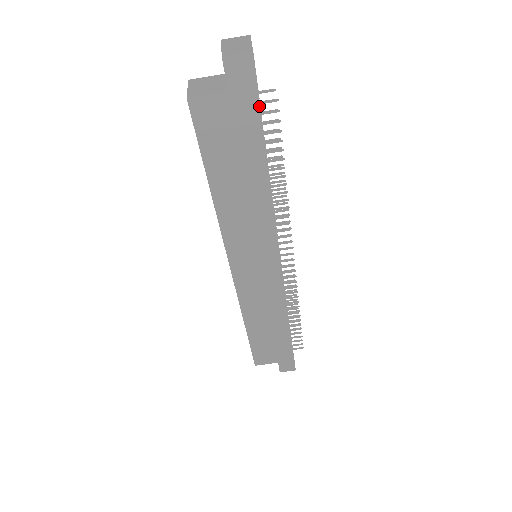
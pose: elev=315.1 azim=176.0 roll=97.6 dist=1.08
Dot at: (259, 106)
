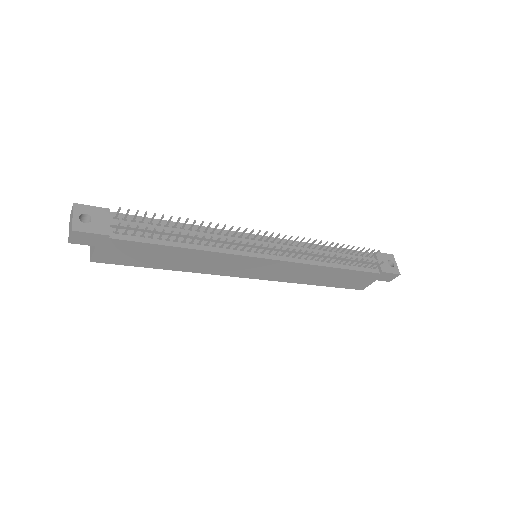
Dot at: (122, 227)
